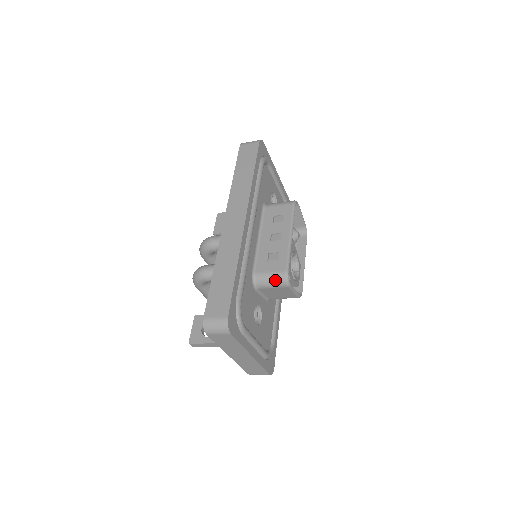
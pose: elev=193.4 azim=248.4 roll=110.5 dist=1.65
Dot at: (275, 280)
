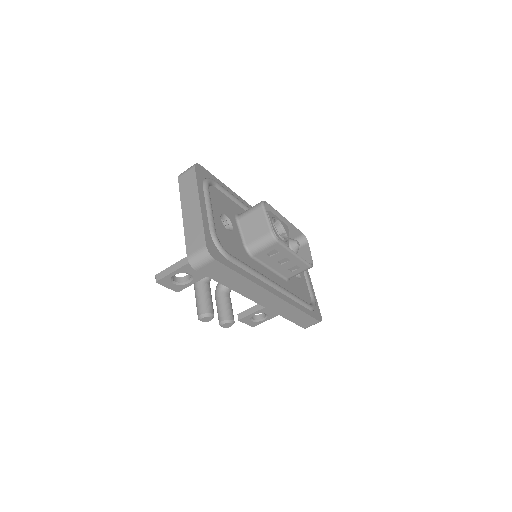
Dot at: (254, 206)
